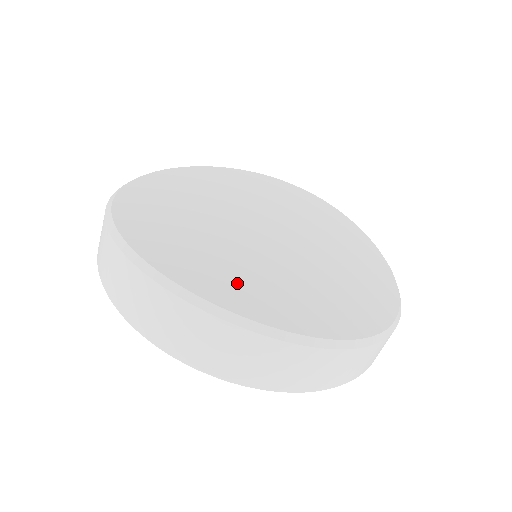
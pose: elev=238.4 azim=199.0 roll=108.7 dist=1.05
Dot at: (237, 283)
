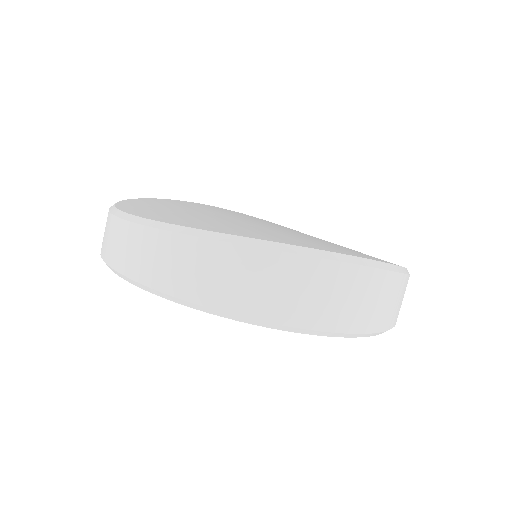
Dot at: (332, 247)
